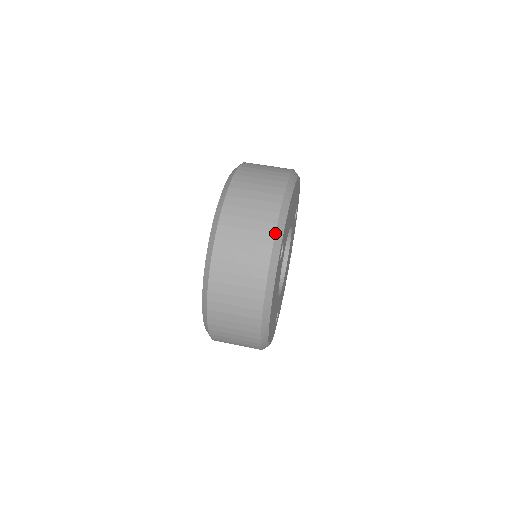
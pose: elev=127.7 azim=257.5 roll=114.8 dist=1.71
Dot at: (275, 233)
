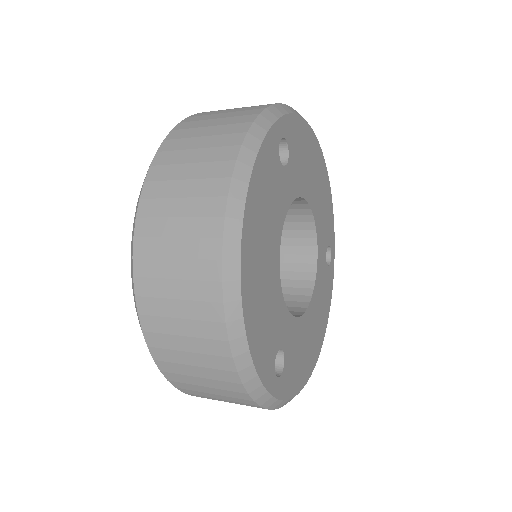
Dot at: (272, 104)
